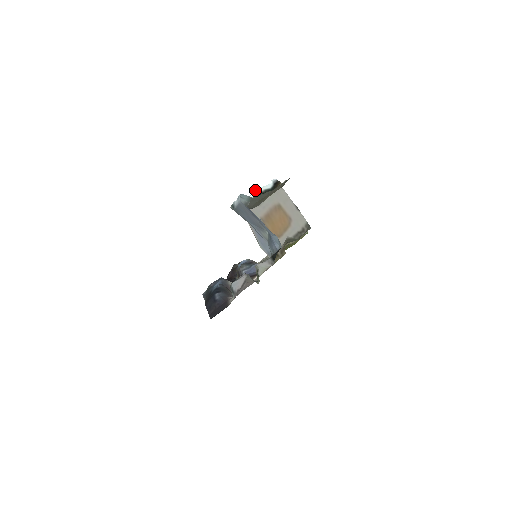
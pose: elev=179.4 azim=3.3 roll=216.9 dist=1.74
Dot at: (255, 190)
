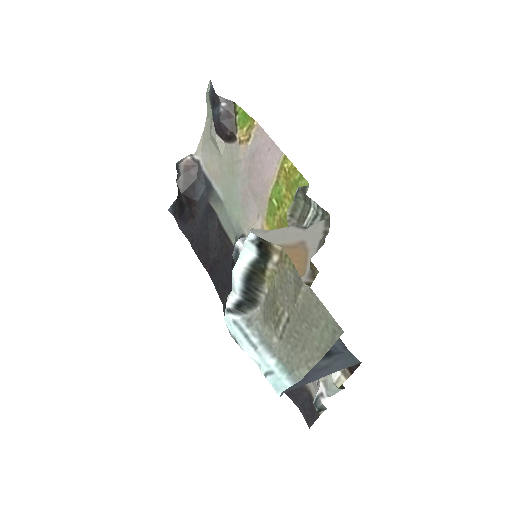
Dot at: (233, 272)
